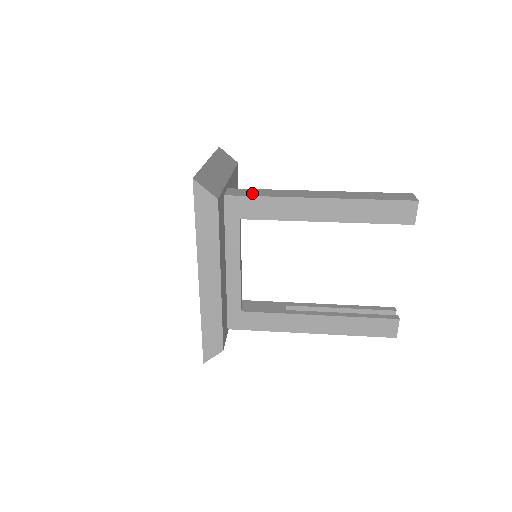
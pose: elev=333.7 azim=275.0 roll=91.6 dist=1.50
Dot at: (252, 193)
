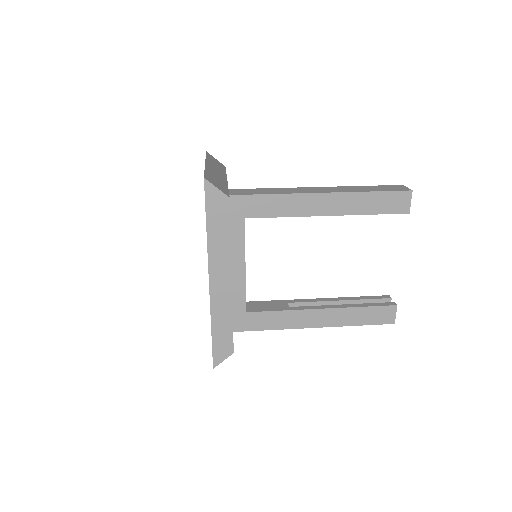
Dot at: (255, 192)
